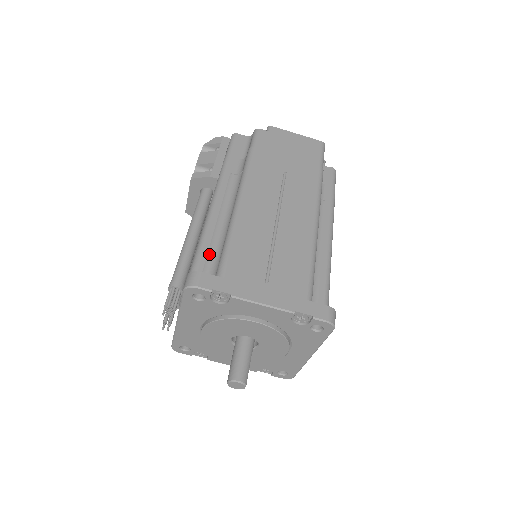
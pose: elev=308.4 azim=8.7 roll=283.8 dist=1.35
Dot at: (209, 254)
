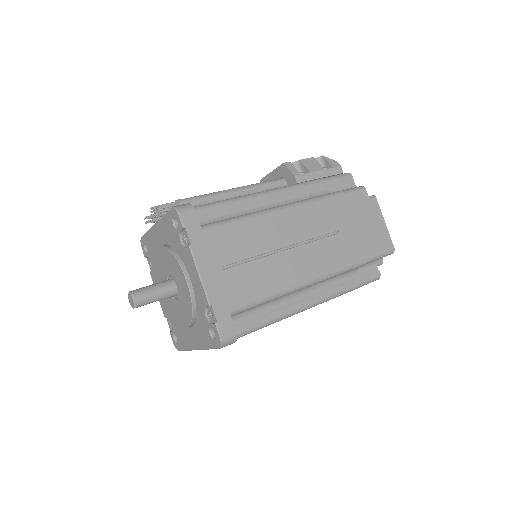
Dot at: (222, 212)
